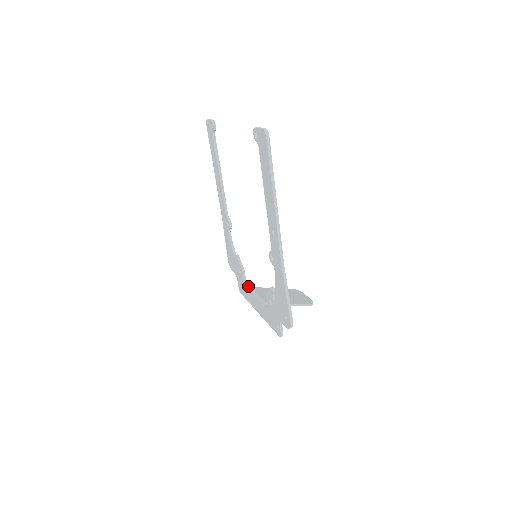
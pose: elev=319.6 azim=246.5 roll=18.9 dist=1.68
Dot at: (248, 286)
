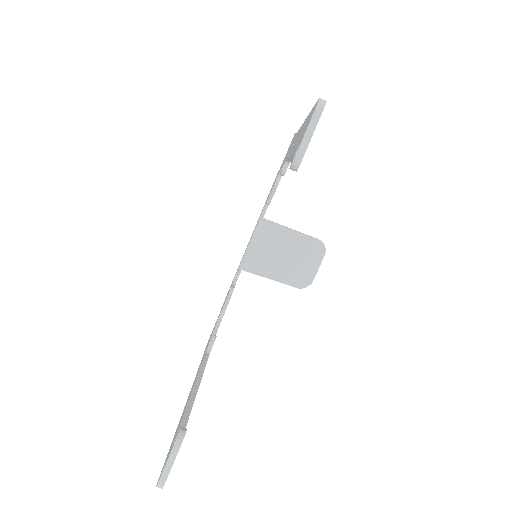
Dot at: (263, 214)
